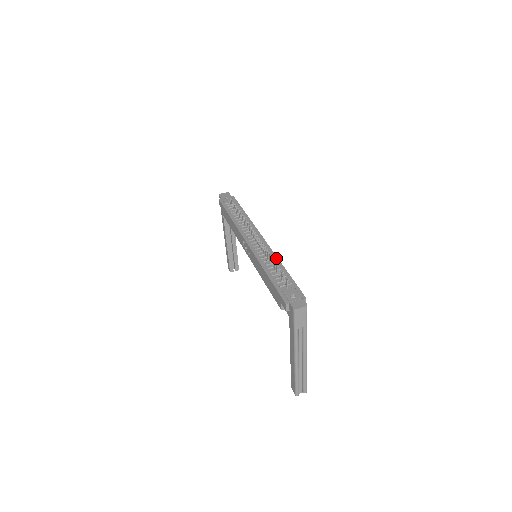
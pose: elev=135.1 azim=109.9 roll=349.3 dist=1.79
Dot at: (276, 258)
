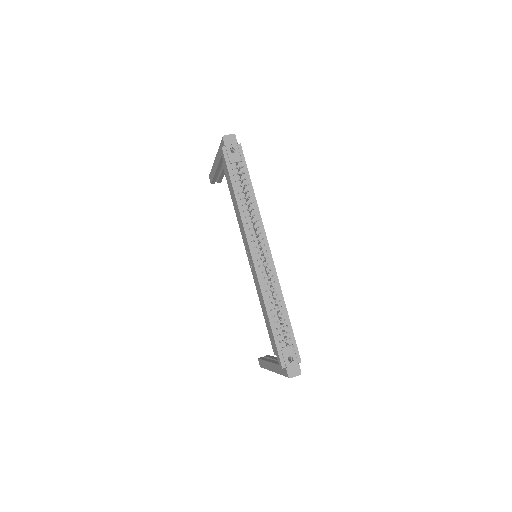
Dot at: (280, 293)
